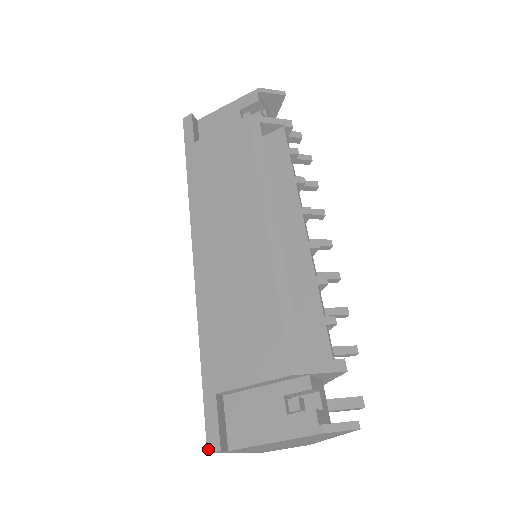
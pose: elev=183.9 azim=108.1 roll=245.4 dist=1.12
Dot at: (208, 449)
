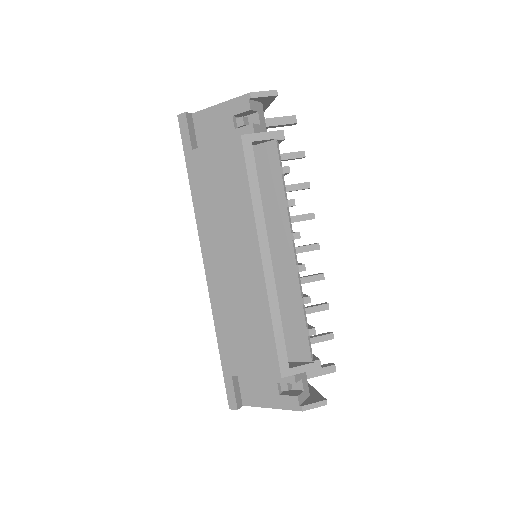
Dot at: (229, 407)
